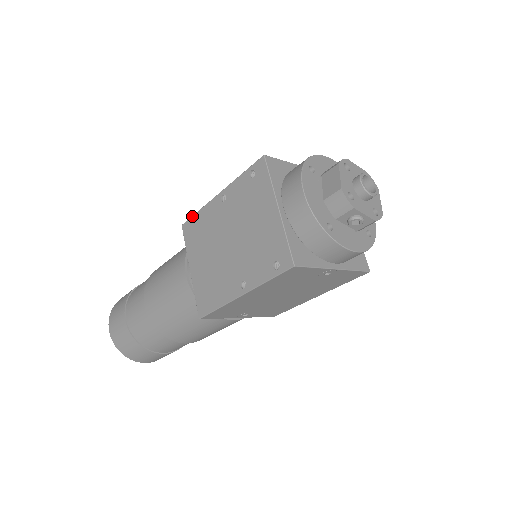
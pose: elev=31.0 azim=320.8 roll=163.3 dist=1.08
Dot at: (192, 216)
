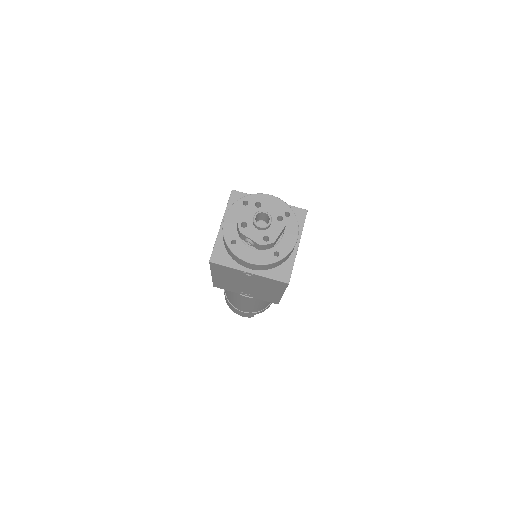
Dot at: occluded
